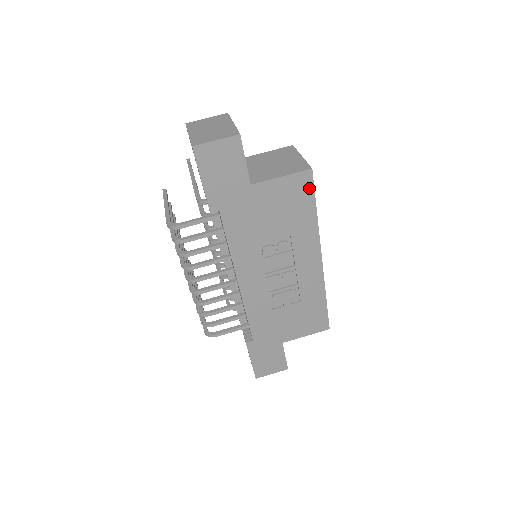
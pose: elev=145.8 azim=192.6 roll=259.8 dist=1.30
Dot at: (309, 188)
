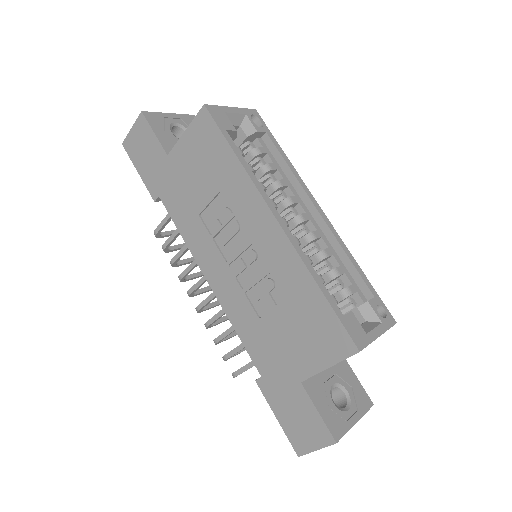
Dot at: (213, 128)
